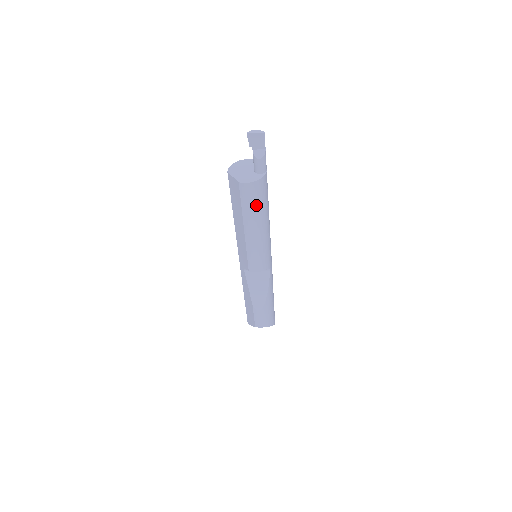
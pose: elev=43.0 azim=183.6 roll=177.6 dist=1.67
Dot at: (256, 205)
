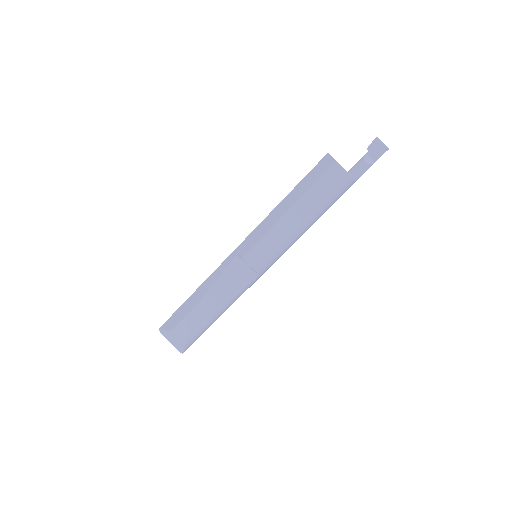
Dot at: (325, 195)
